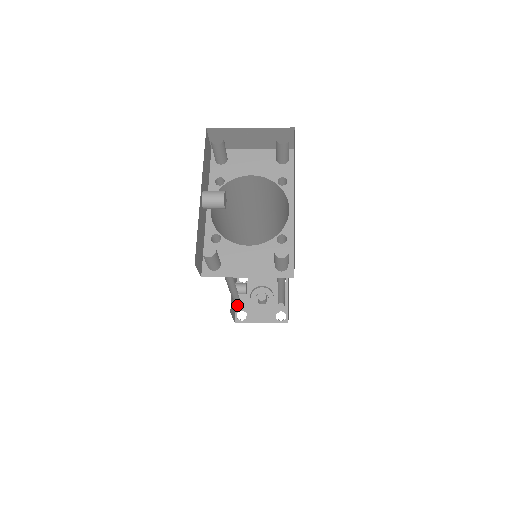
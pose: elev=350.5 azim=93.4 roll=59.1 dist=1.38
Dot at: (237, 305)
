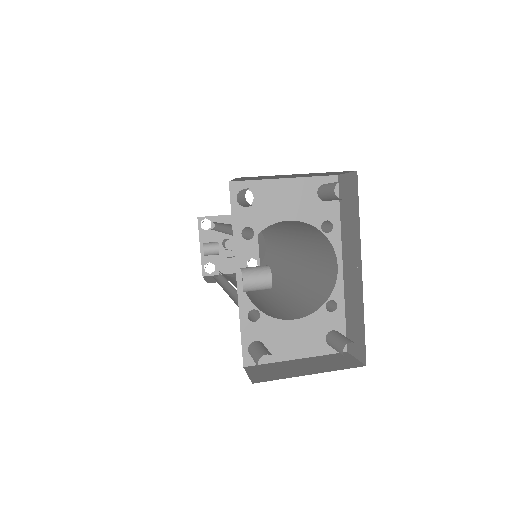
Dot at: (203, 257)
